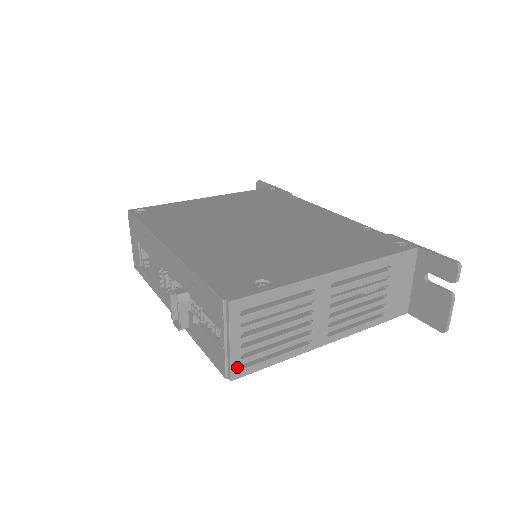
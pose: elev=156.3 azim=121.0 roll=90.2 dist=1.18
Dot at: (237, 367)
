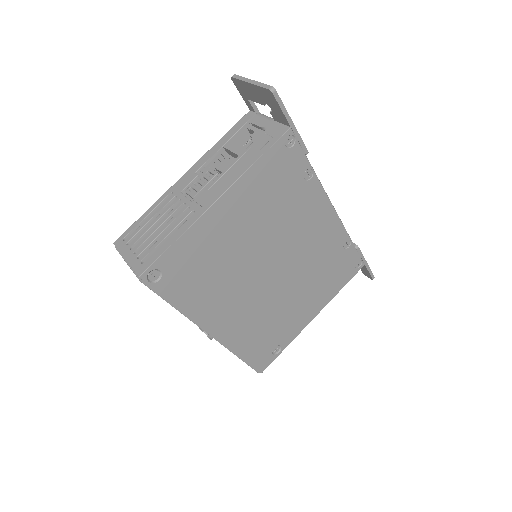
Dot at: occluded
